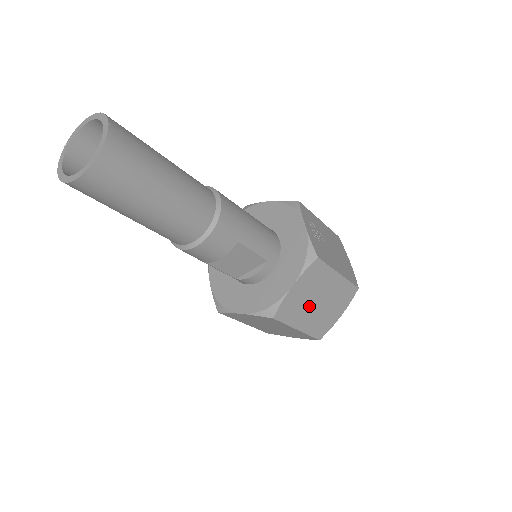
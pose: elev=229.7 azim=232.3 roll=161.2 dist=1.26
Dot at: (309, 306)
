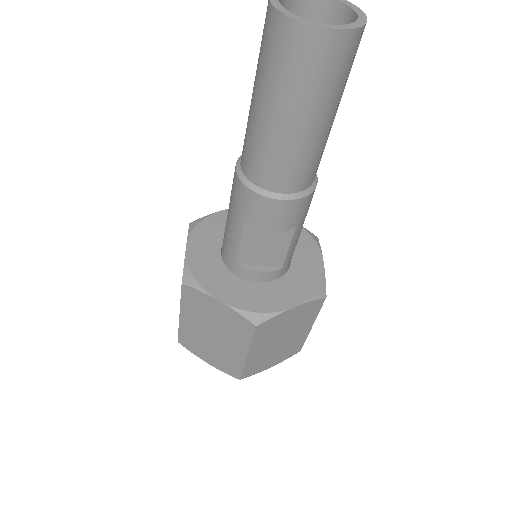
Dot at: (275, 338)
